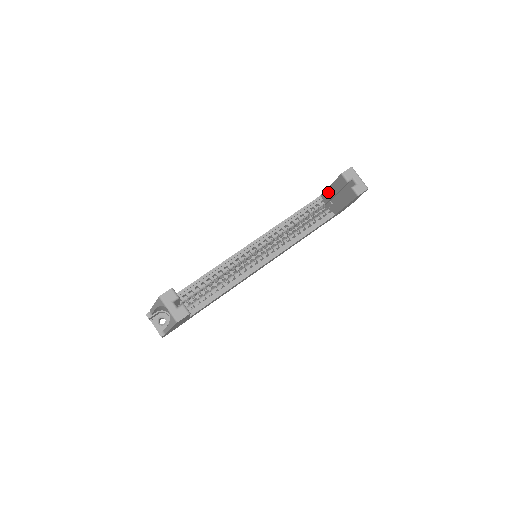
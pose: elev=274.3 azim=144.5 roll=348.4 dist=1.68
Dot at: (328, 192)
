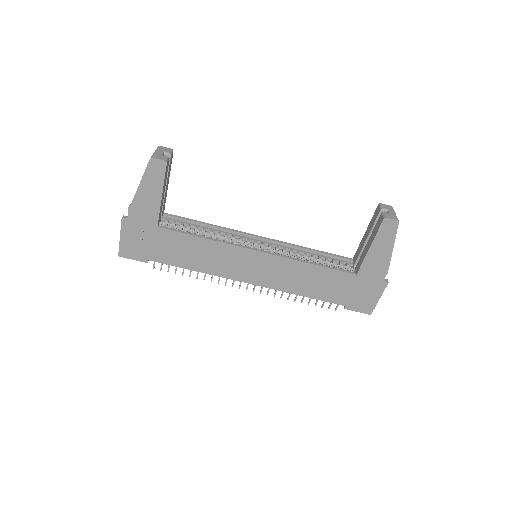
Dot at: (361, 245)
